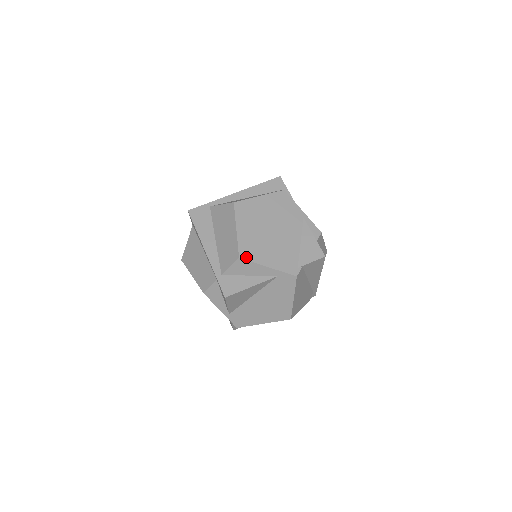
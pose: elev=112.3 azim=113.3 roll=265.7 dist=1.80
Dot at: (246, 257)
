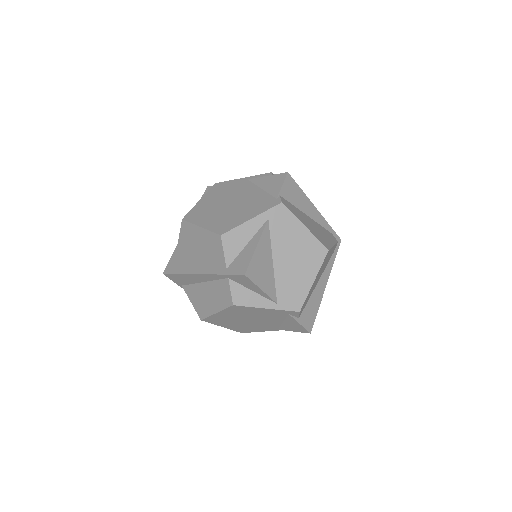
Dot at: (226, 230)
